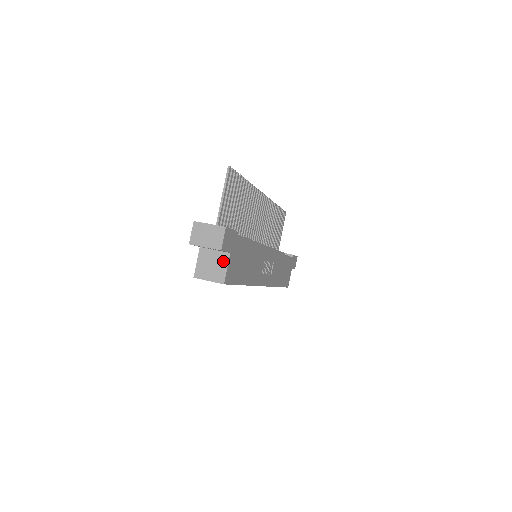
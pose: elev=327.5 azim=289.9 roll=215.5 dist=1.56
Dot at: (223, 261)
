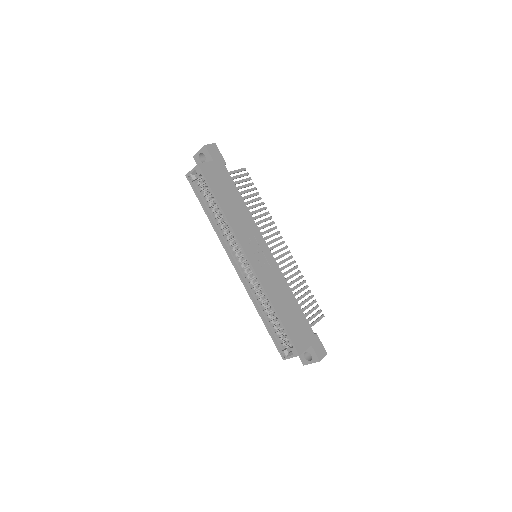
Dot at: occluded
